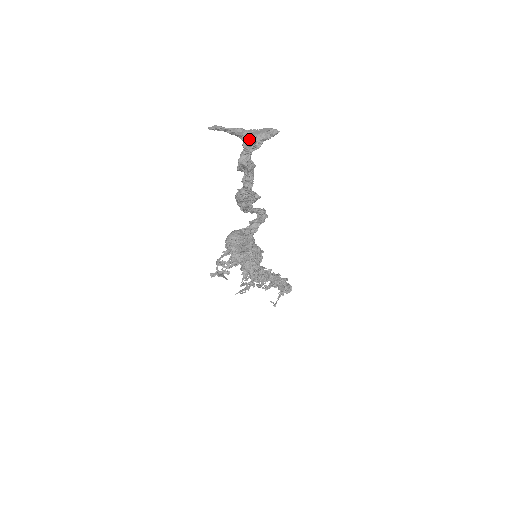
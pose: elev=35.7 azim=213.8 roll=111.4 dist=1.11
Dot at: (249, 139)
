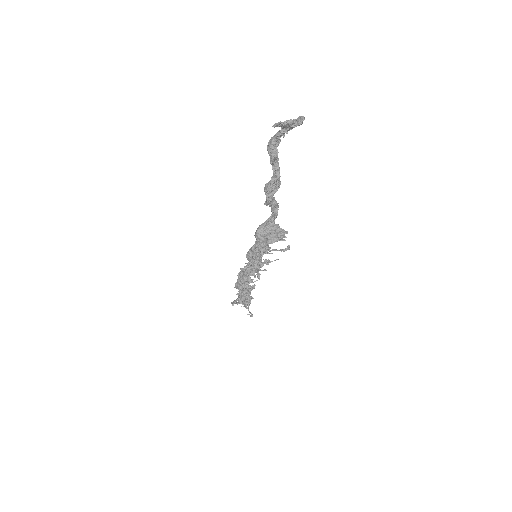
Dot at: (296, 125)
